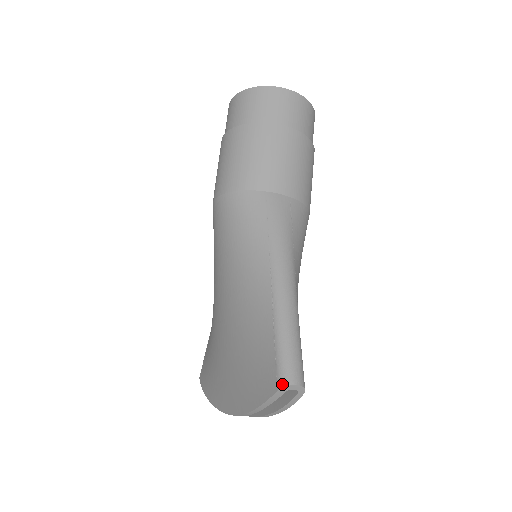
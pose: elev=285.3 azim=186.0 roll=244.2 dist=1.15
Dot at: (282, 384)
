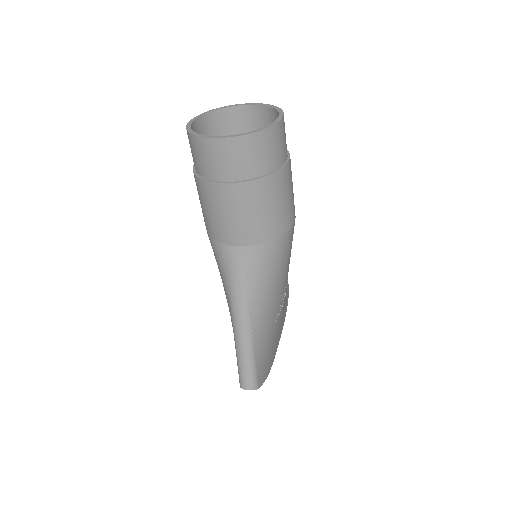
Dot at: (240, 386)
